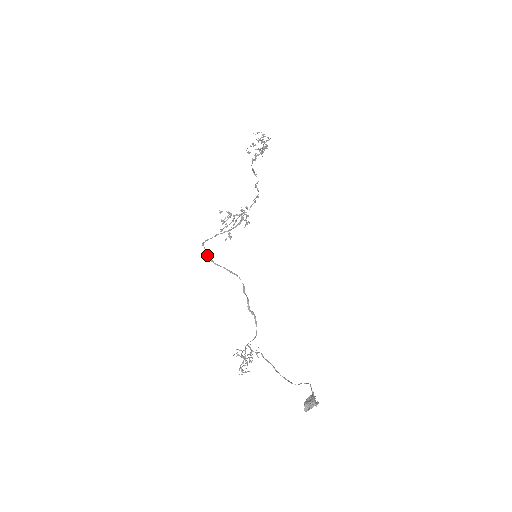
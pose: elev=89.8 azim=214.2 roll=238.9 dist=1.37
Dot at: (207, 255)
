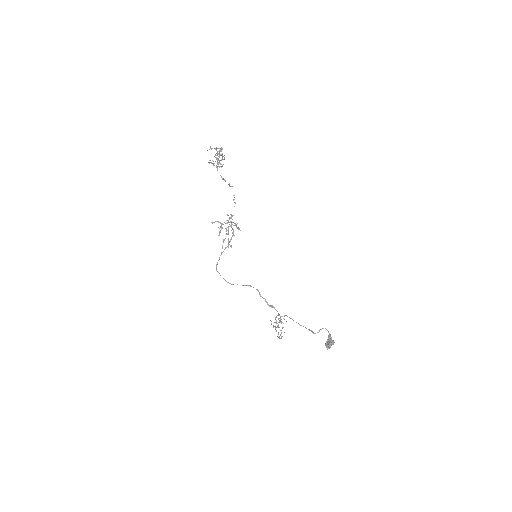
Dot at: occluded
